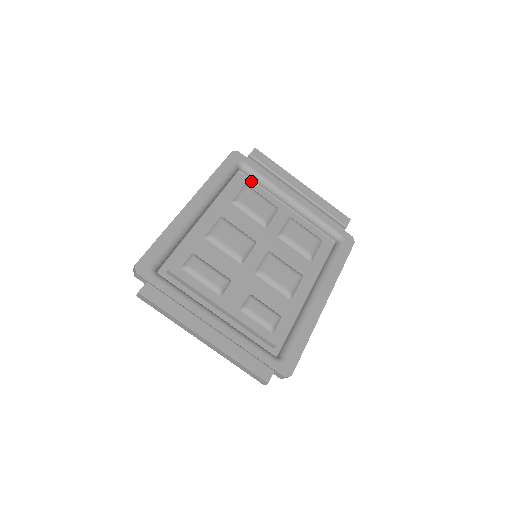
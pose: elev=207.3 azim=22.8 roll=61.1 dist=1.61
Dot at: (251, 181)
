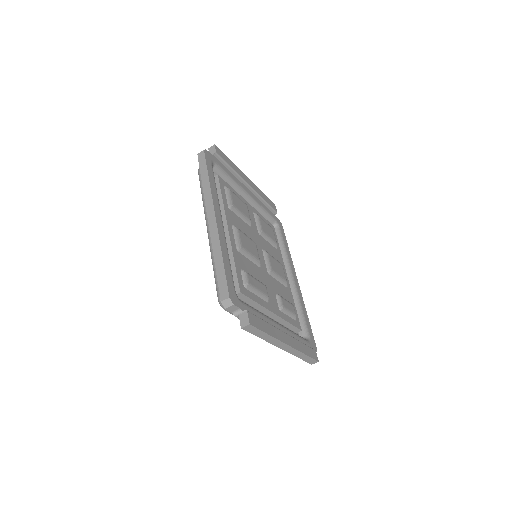
Dot at: (224, 181)
